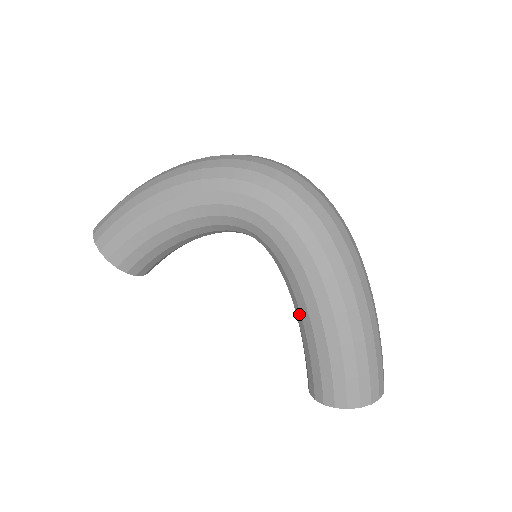
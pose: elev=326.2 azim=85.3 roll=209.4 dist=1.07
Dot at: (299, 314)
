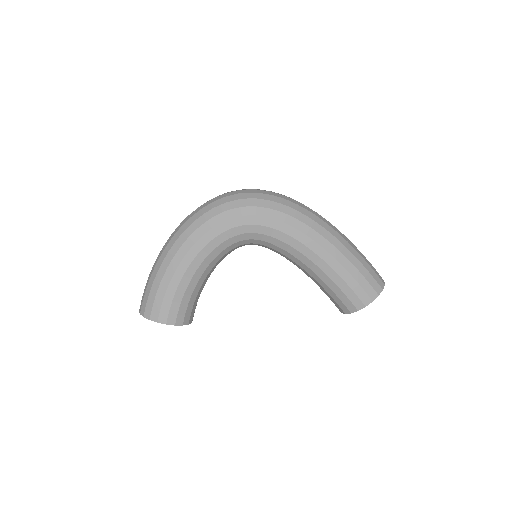
Dot at: (307, 268)
